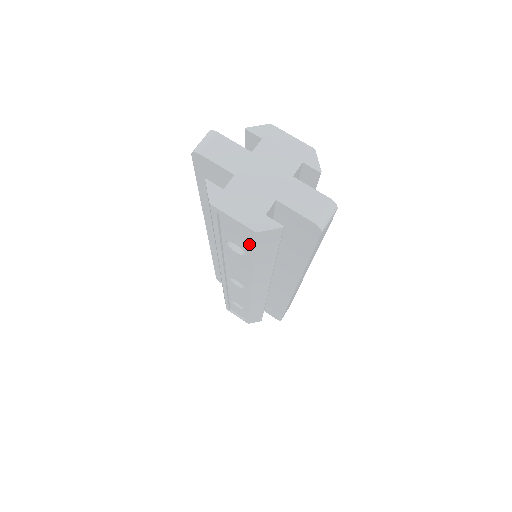
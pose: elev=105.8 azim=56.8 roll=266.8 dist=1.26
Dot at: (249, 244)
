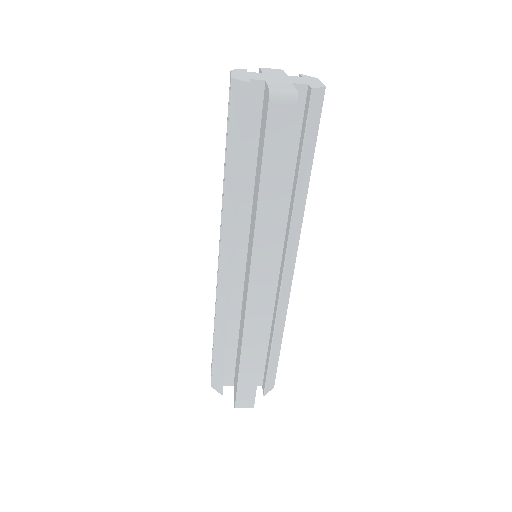
Dot at: (229, 114)
